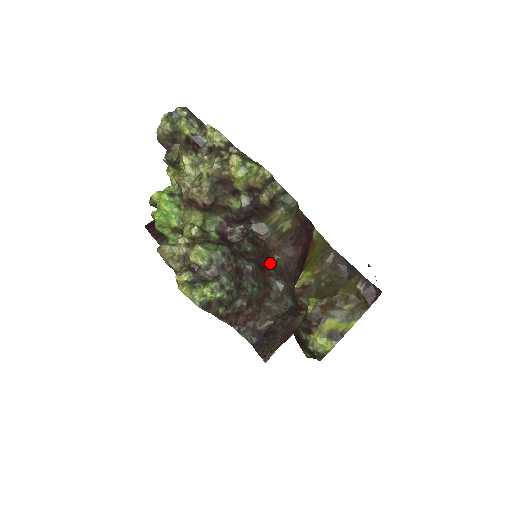
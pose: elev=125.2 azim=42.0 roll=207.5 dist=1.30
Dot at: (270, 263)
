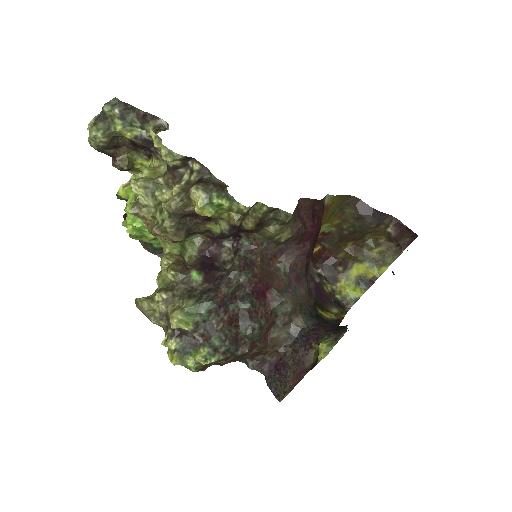
Dot at: (271, 280)
